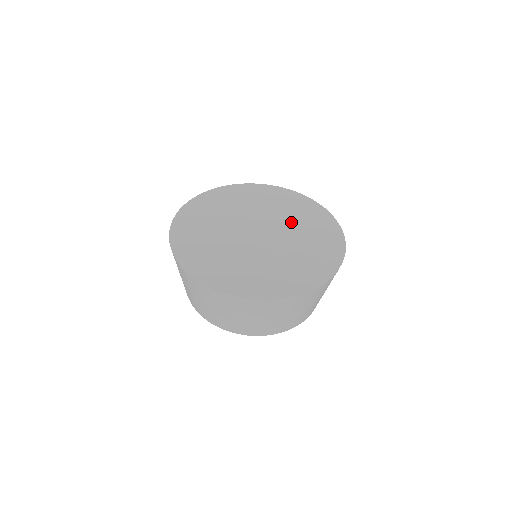
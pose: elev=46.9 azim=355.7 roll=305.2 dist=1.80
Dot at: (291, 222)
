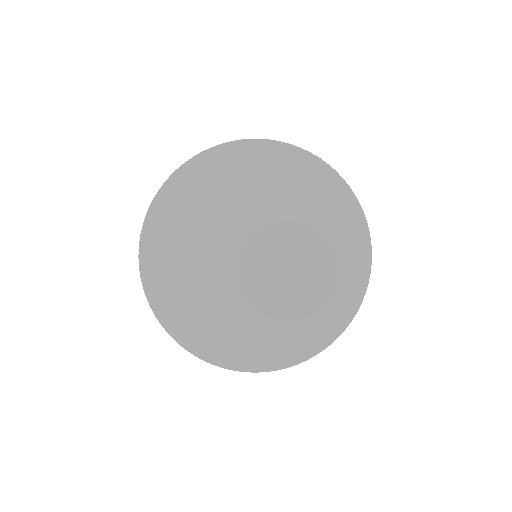
Dot at: (302, 234)
